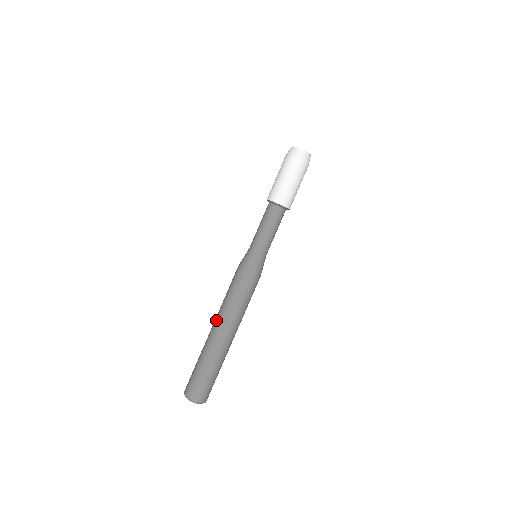
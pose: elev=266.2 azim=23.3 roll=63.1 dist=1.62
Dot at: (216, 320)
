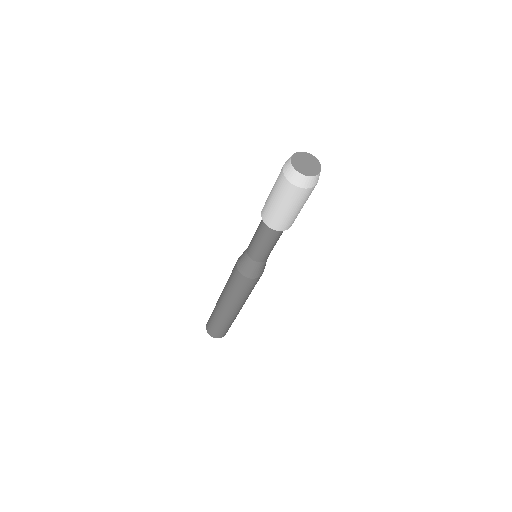
Dot at: (223, 289)
